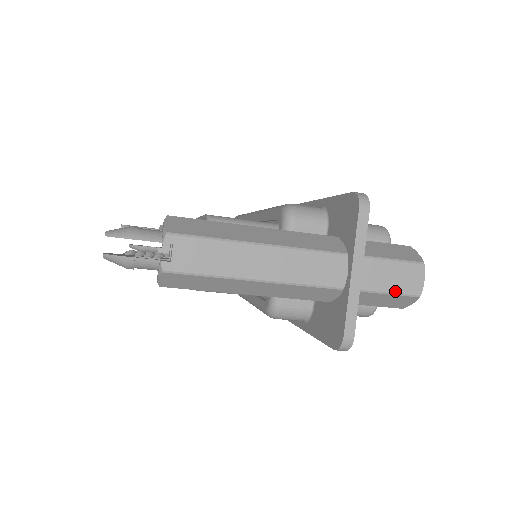
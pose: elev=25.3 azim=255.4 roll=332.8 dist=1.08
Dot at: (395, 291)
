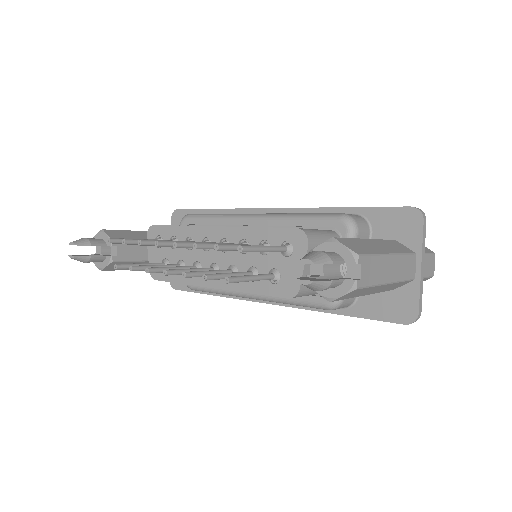
Dot at: (428, 275)
